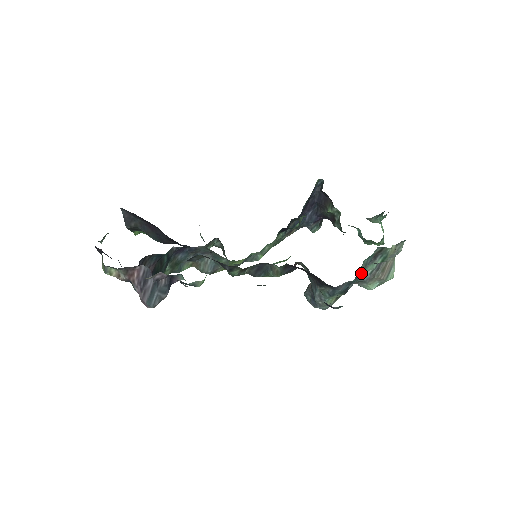
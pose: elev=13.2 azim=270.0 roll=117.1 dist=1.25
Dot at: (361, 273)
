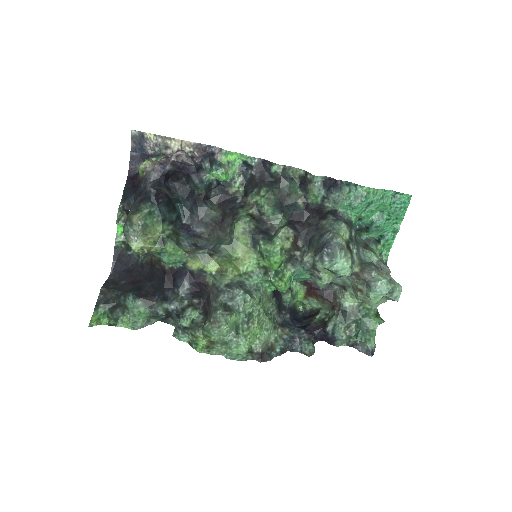
Dot at: (361, 255)
